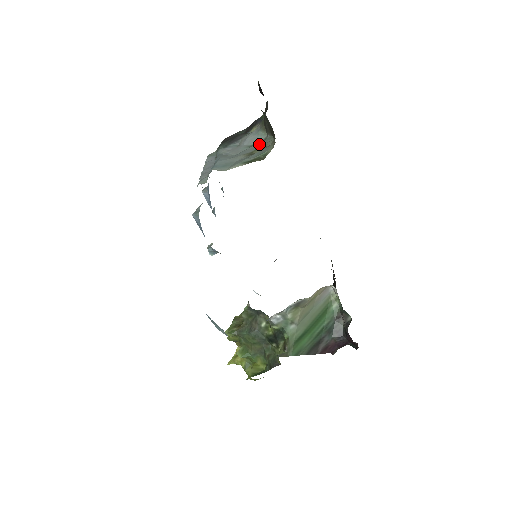
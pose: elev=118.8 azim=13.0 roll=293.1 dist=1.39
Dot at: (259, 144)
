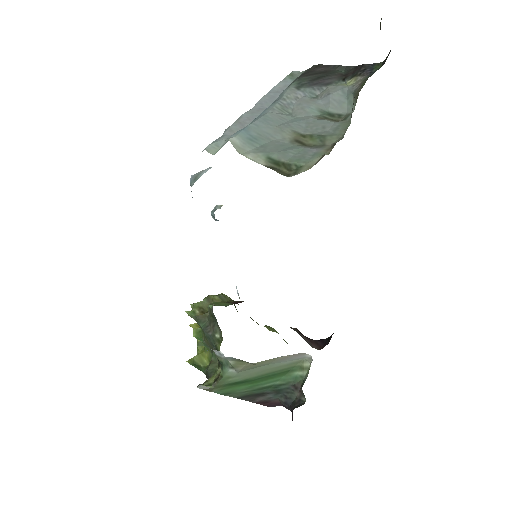
Dot at: (326, 125)
